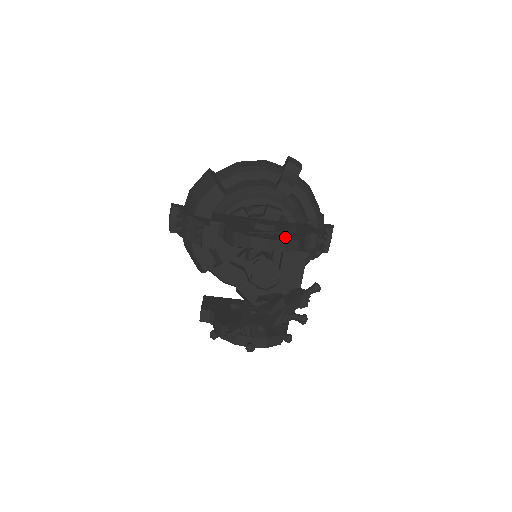
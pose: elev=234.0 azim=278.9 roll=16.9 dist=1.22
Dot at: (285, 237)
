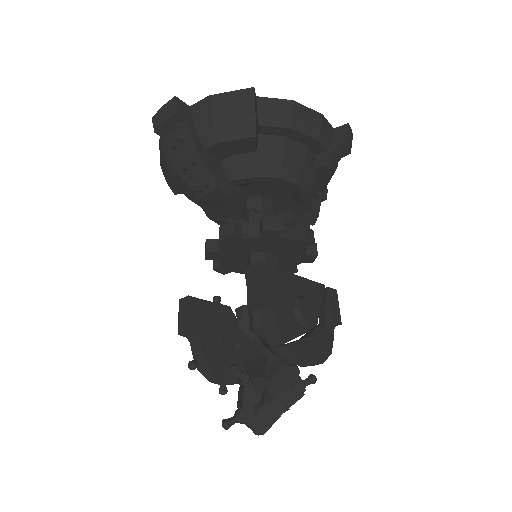
Dot at: (322, 350)
